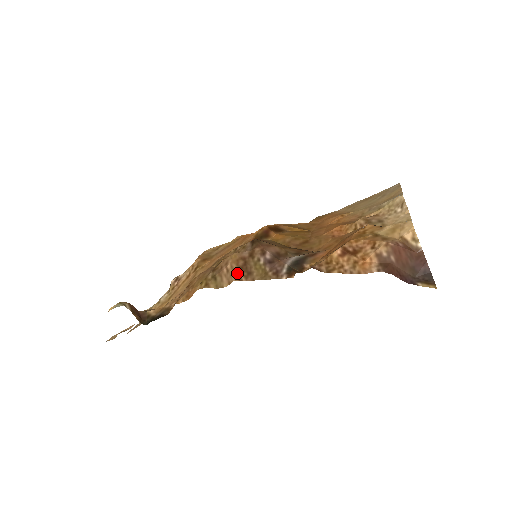
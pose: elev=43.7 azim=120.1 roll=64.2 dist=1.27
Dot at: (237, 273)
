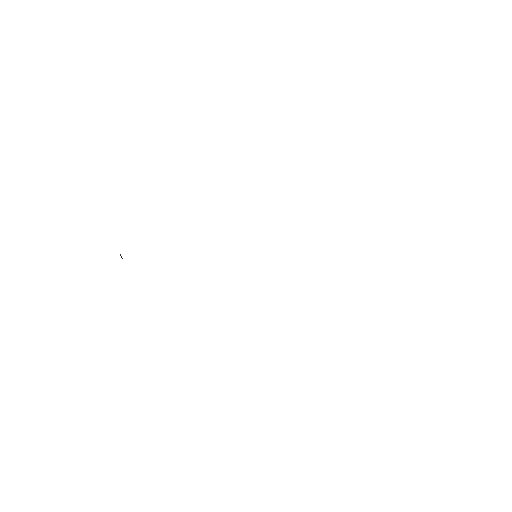
Dot at: occluded
